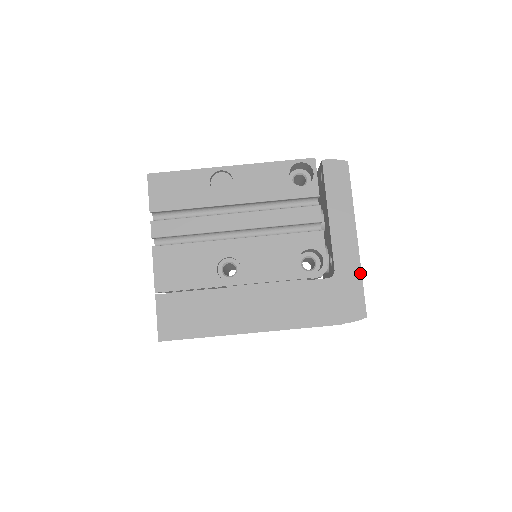
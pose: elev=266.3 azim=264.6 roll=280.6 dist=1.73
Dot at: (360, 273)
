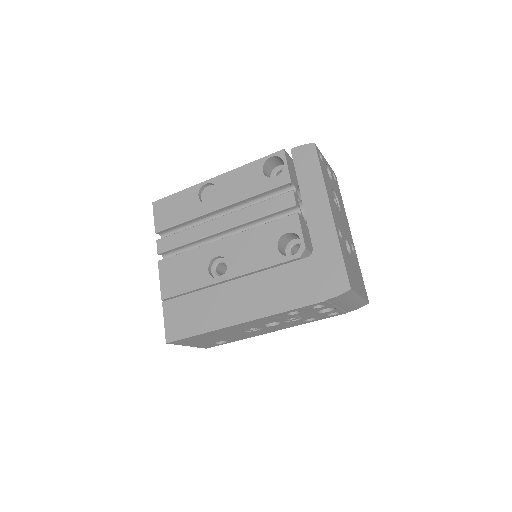
Dot at: (338, 245)
